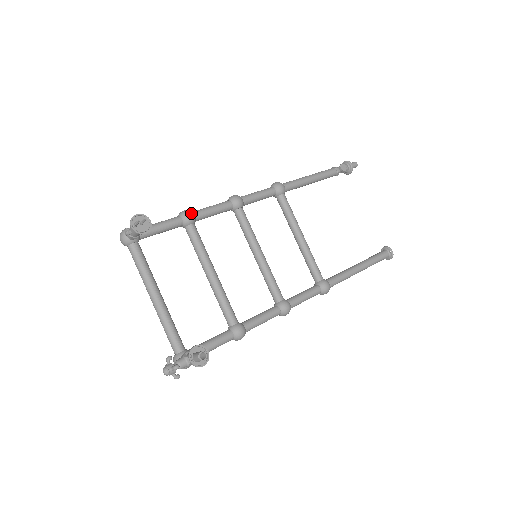
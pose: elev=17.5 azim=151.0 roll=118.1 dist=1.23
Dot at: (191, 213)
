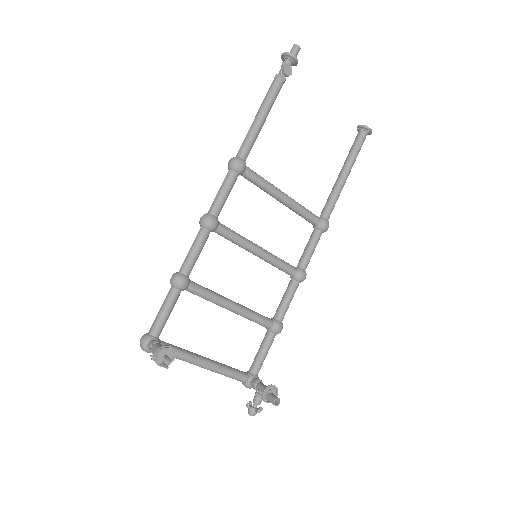
Dot at: (182, 279)
